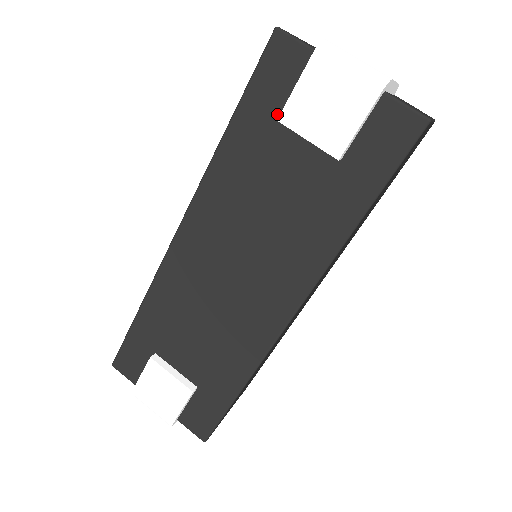
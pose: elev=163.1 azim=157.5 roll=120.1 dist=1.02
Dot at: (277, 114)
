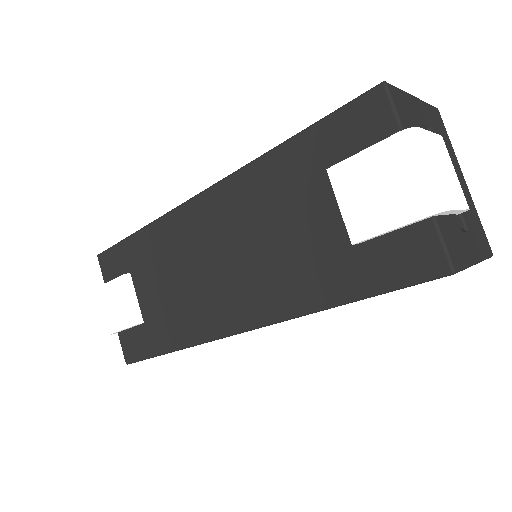
Dot at: (333, 162)
